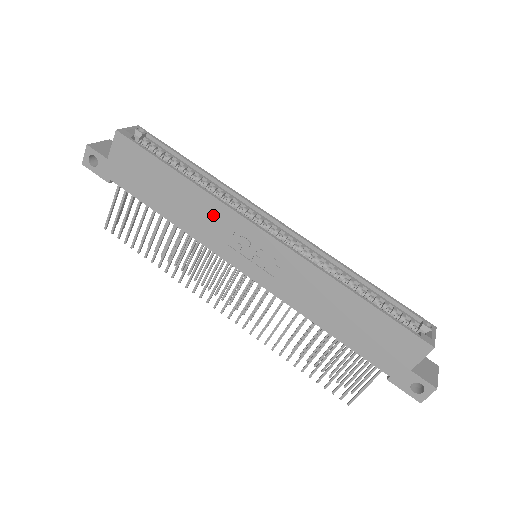
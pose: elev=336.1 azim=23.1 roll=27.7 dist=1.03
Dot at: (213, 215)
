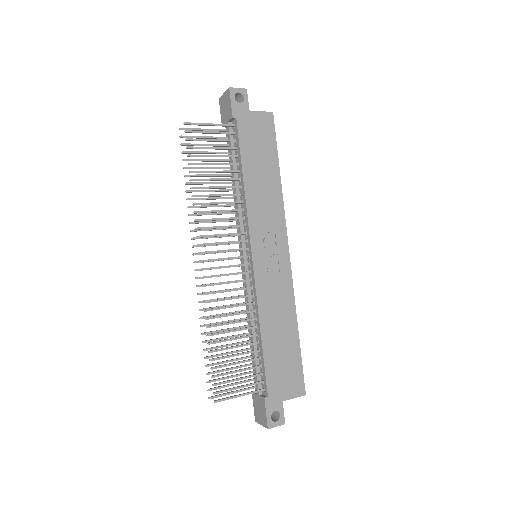
Dot at: (273, 211)
